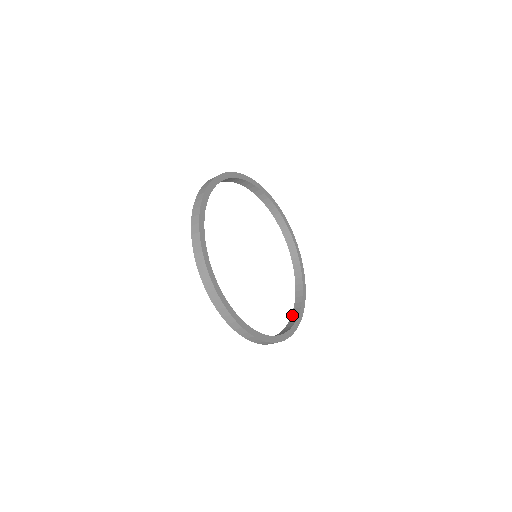
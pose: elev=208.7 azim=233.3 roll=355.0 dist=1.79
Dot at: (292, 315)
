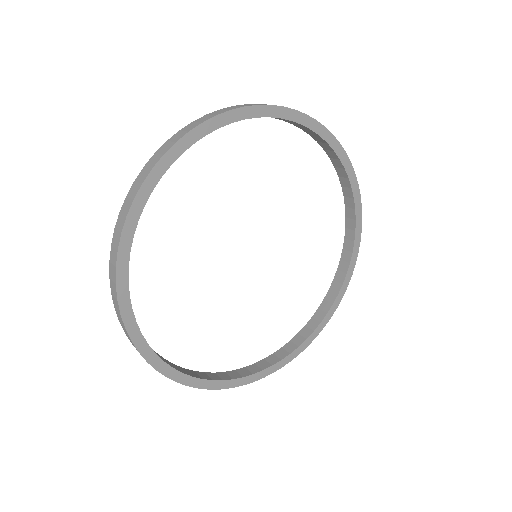
Dot at: (346, 210)
